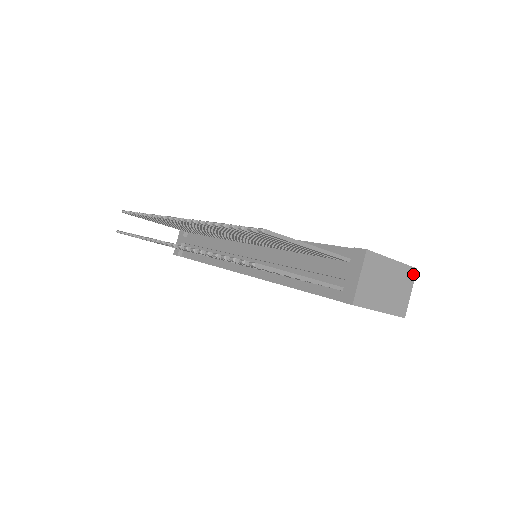
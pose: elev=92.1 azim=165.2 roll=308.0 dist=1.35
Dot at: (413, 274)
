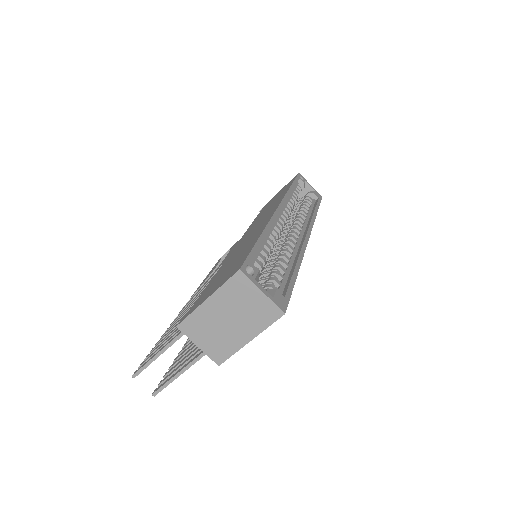
Dot at: (242, 278)
